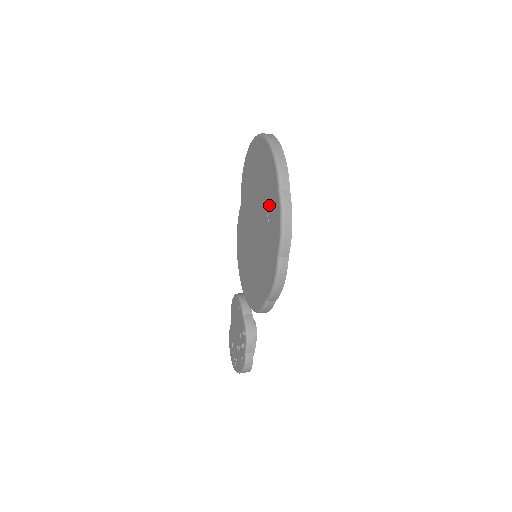
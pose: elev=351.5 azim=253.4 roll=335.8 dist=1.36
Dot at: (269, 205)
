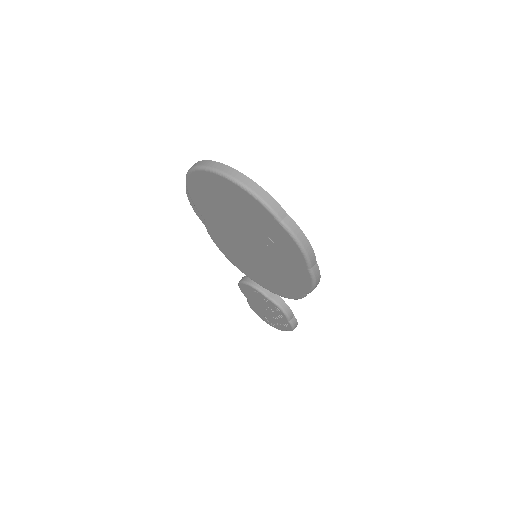
Dot at: (267, 231)
